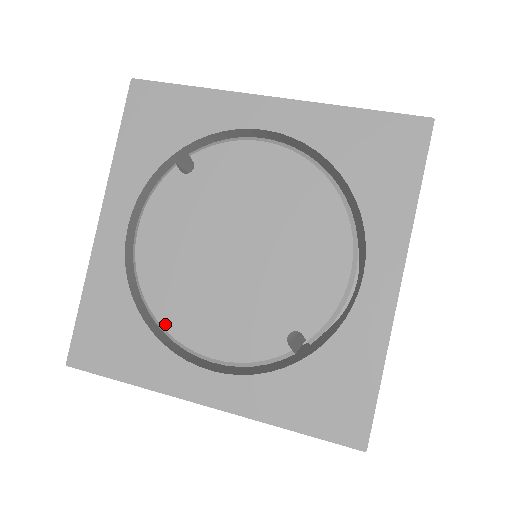
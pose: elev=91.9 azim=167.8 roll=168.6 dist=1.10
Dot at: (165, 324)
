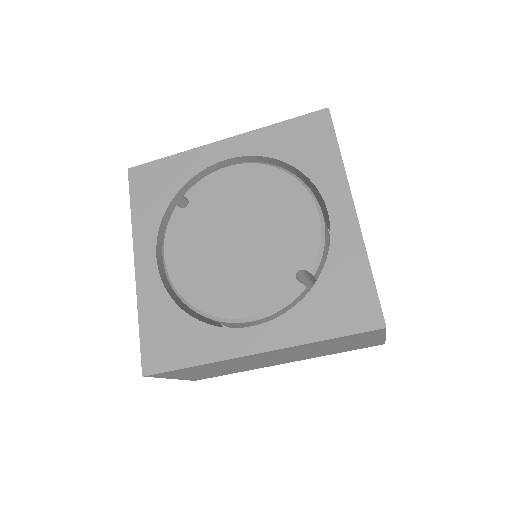
Dot at: (206, 310)
